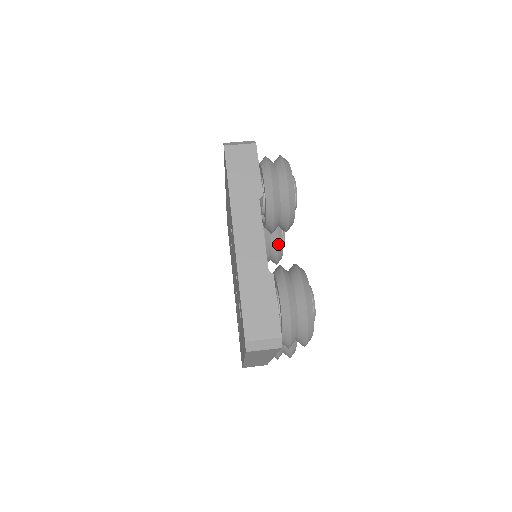
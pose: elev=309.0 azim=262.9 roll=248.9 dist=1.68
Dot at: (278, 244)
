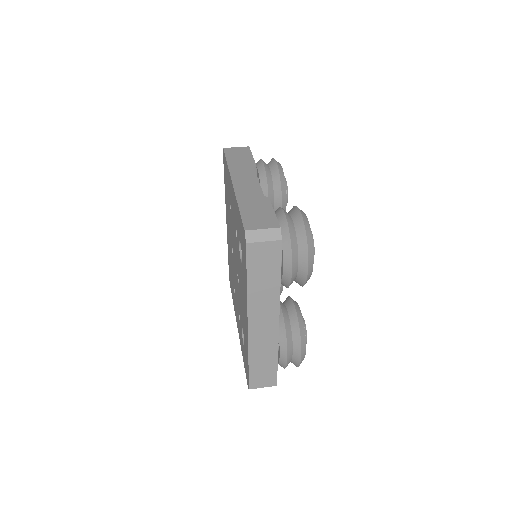
Dot at: occluded
